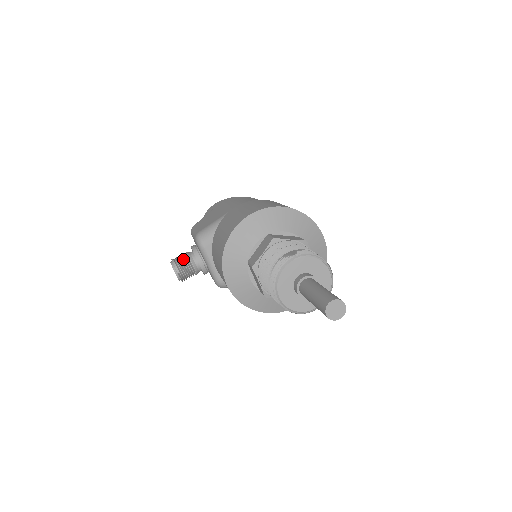
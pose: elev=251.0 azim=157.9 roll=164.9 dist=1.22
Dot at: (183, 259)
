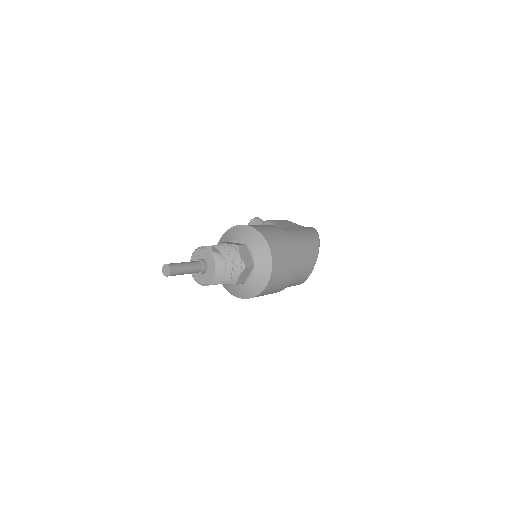
Dot at: (259, 223)
